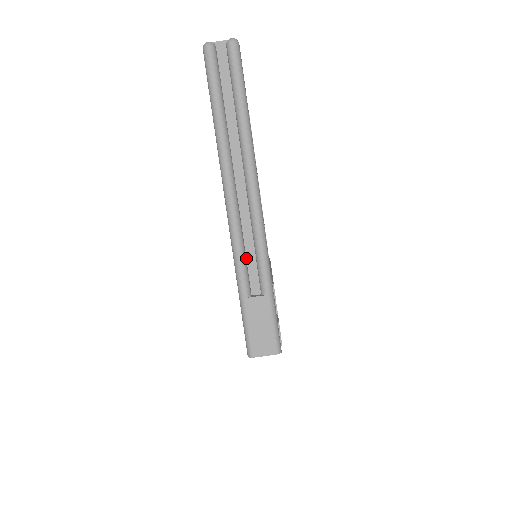
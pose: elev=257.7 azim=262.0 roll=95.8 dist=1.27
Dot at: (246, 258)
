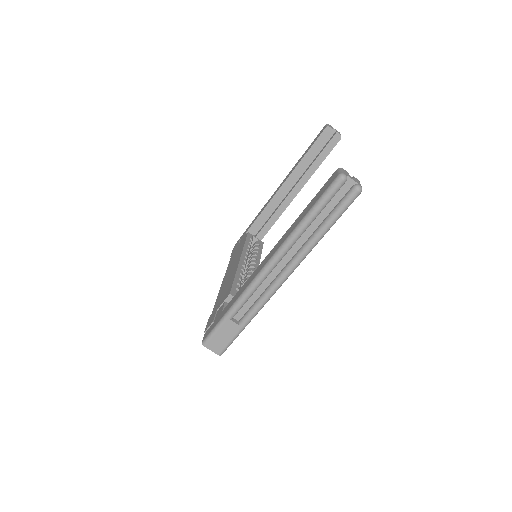
Dot at: (248, 299)
